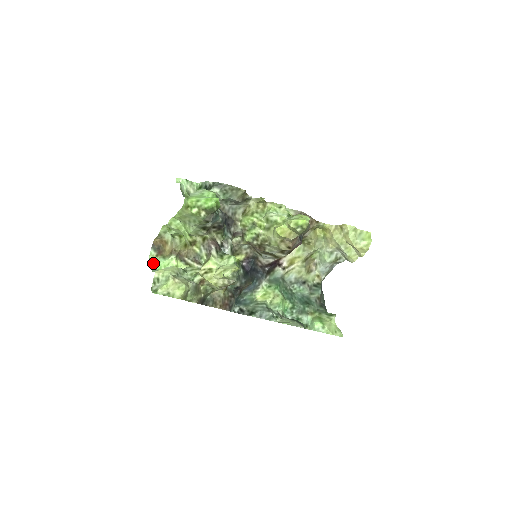
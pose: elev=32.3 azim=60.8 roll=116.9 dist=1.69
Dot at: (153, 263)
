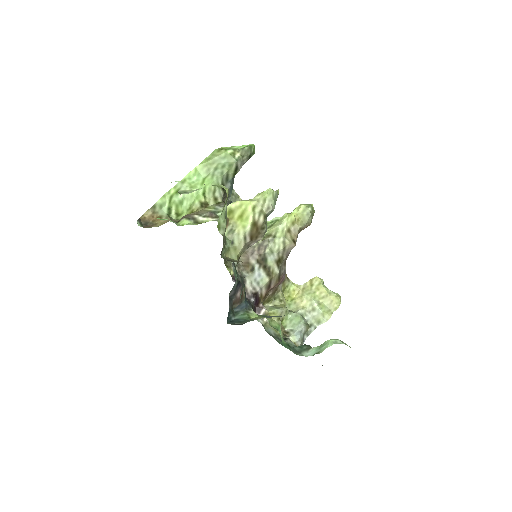
Dot at: occluded
